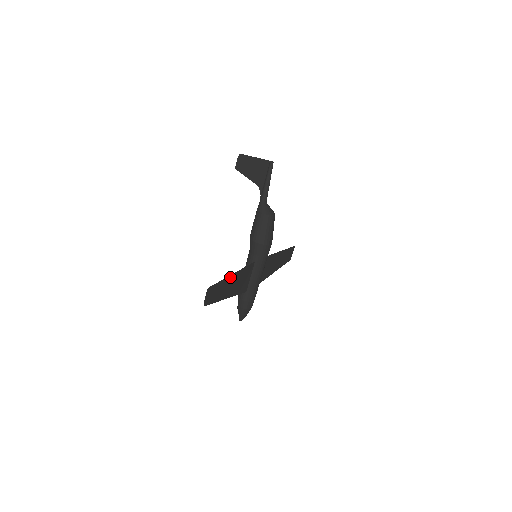
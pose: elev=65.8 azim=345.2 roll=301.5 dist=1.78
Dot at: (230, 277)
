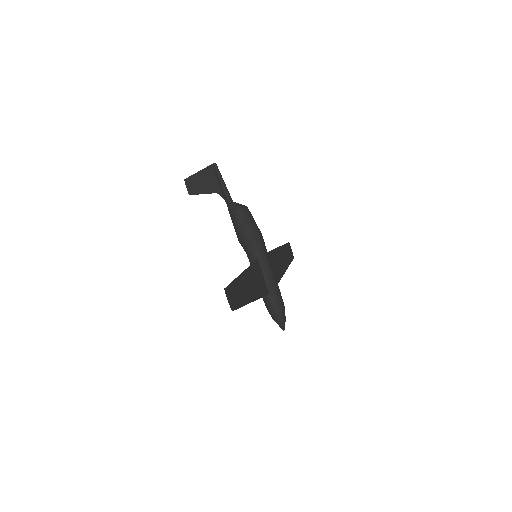
Dot at: (241, 277)
